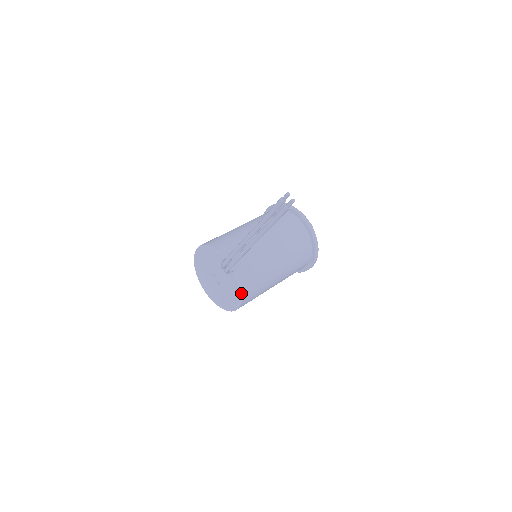
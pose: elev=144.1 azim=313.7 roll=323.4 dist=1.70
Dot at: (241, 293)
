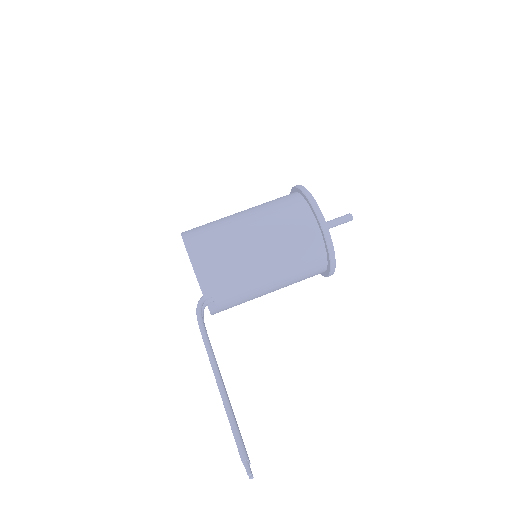
Dot at: occluded
